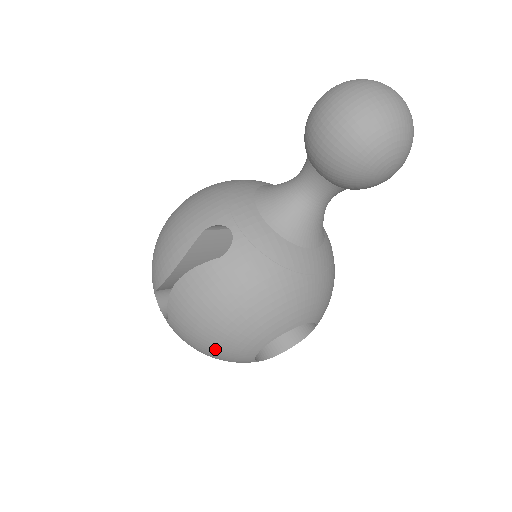
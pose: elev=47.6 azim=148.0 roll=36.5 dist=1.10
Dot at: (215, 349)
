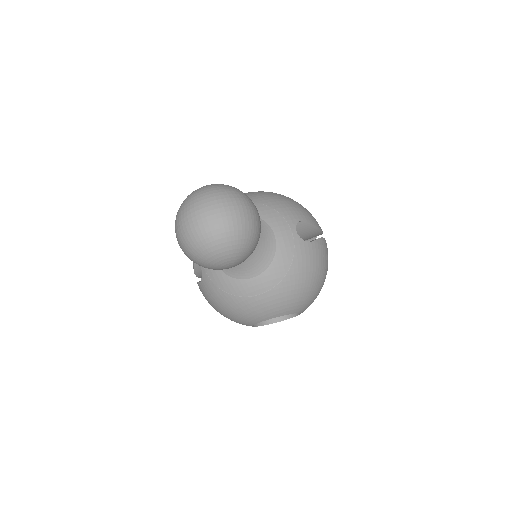
Dot at: occluded
